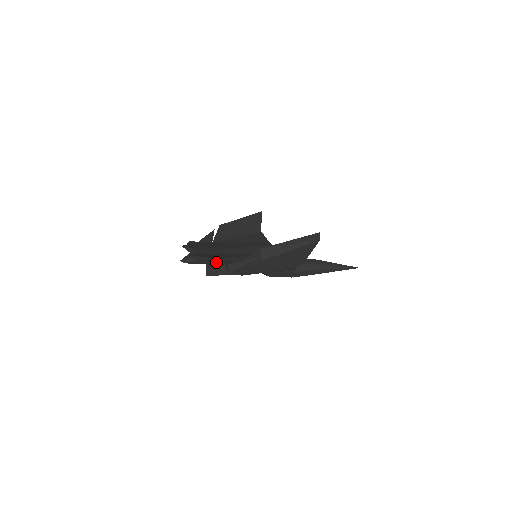
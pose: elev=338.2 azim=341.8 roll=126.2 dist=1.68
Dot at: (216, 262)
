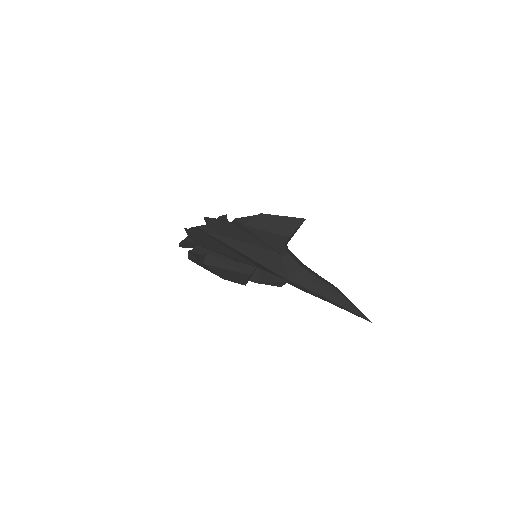
Dot at: (187, 245)
